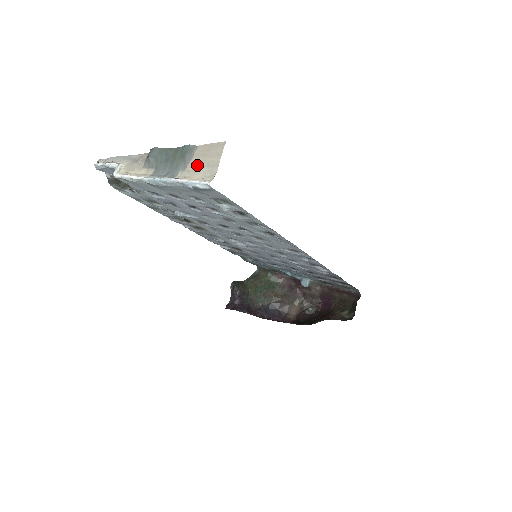
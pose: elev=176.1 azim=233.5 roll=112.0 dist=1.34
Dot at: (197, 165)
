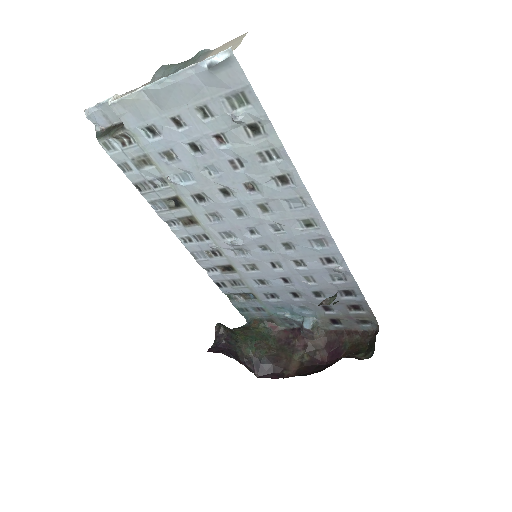
Dot at: occluded
